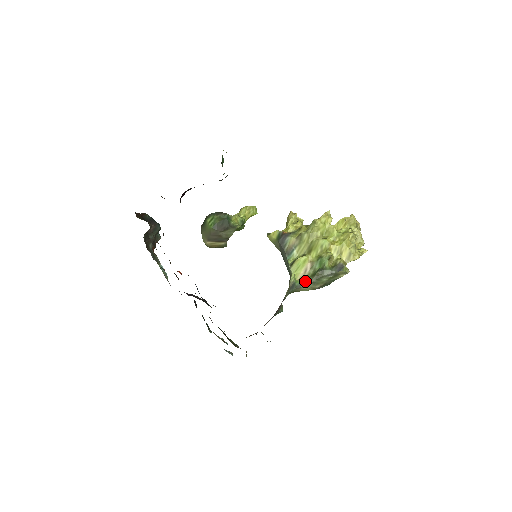
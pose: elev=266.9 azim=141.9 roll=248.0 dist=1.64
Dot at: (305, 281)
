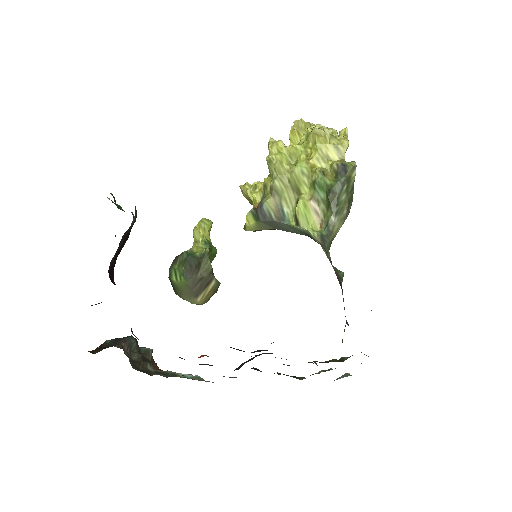
Dot at: (328, 221)
